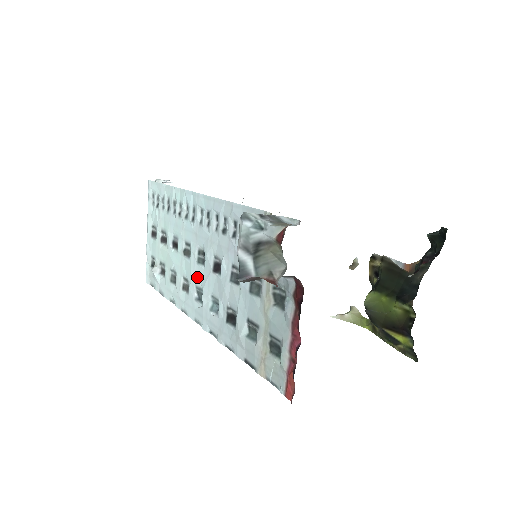
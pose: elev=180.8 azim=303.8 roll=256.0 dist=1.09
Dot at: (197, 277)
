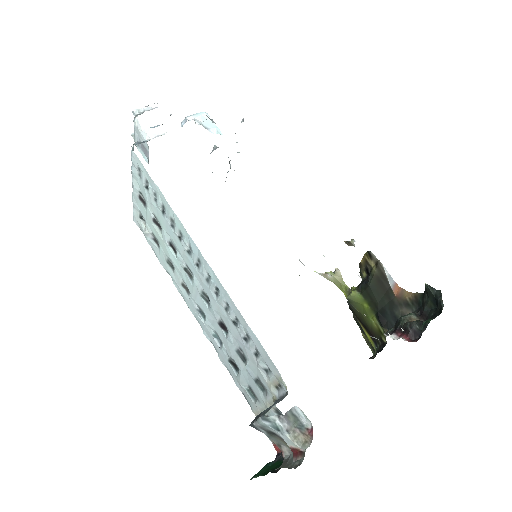
Dot at: (200, 303)
